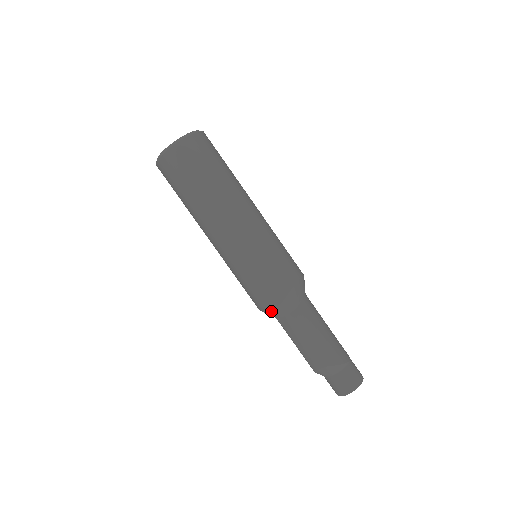
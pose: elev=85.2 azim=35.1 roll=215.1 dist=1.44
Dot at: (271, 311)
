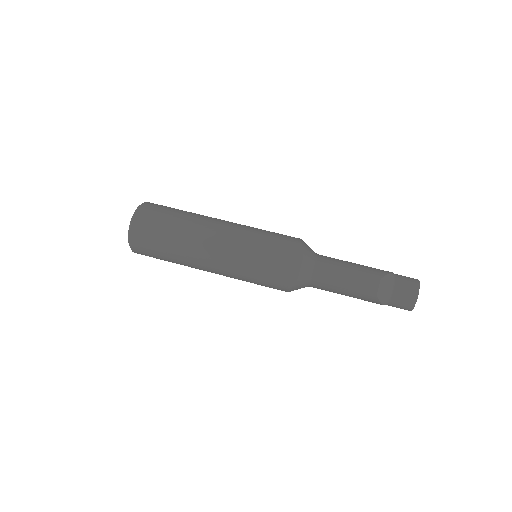
Dot at: (302, 271)
